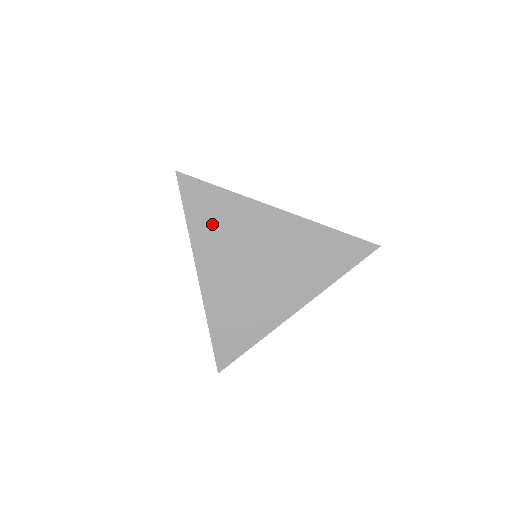
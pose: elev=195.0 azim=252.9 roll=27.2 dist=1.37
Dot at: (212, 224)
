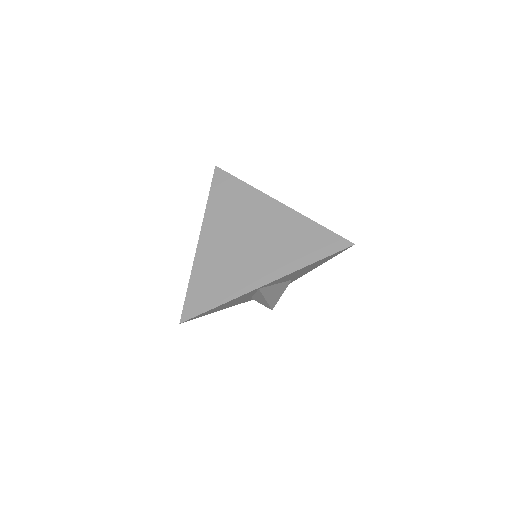
Dot at: (225, 202)
